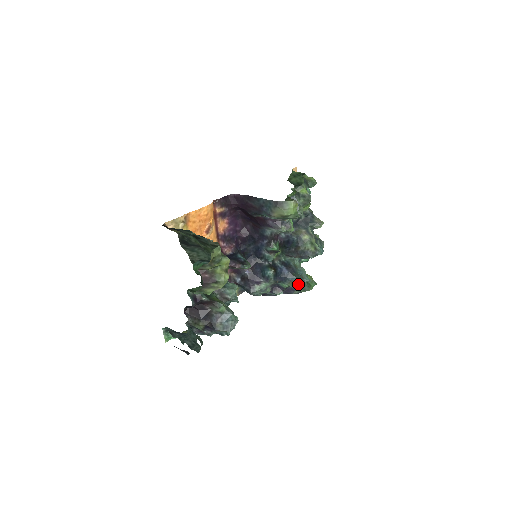
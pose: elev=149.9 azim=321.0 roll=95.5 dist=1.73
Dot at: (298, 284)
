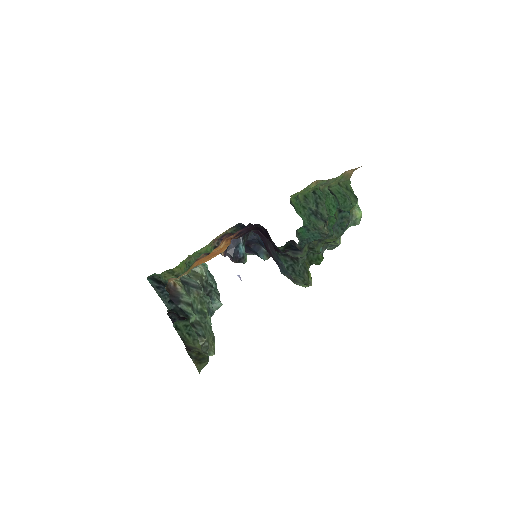
Dot at: occluded
